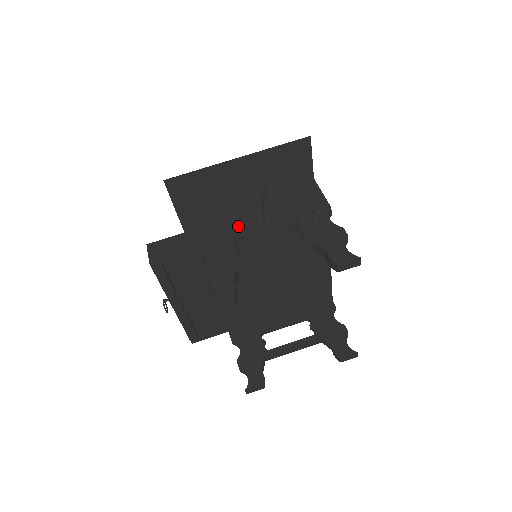
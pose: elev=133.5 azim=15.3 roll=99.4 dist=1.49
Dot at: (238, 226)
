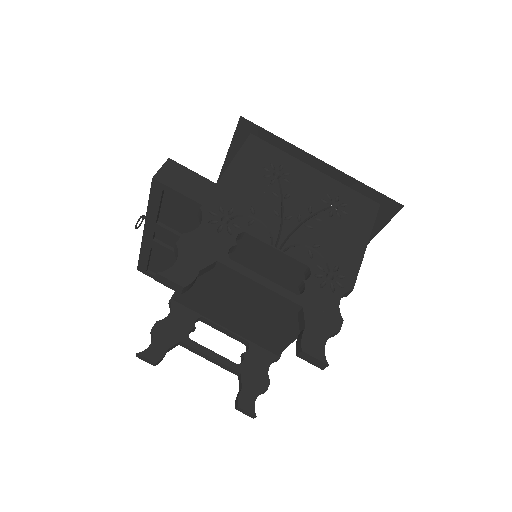
Dot at: (258, 224)
